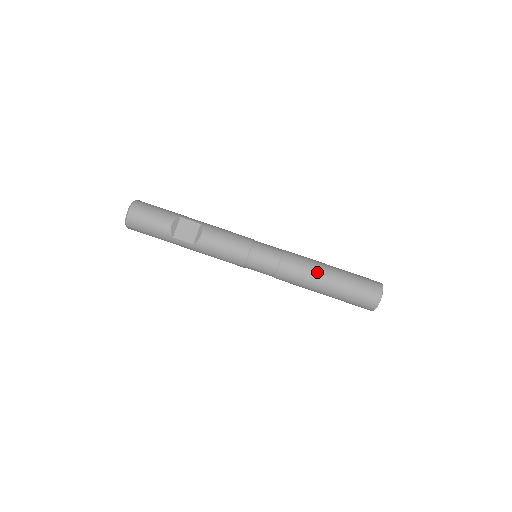
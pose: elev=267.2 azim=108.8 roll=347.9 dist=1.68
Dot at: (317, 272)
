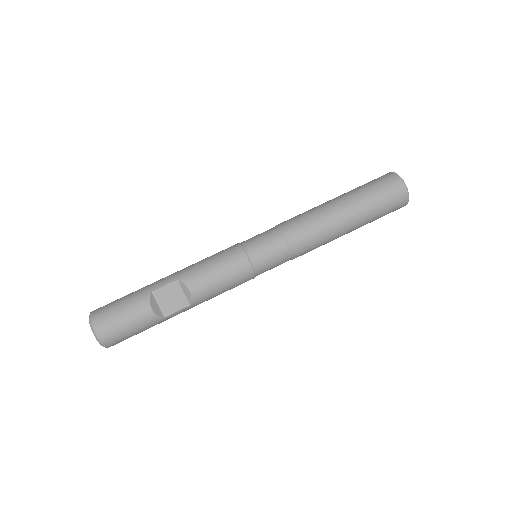
Dot at: (330, 222)
